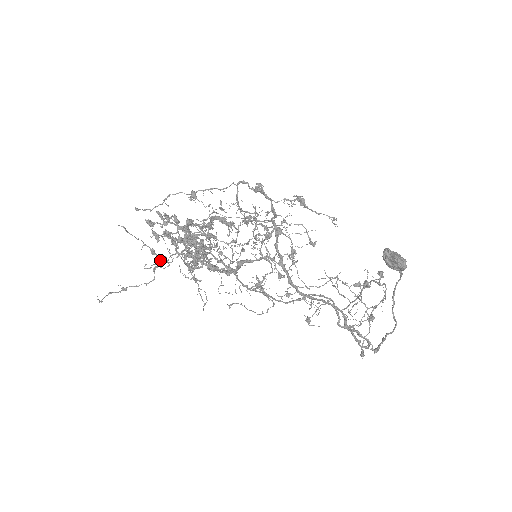
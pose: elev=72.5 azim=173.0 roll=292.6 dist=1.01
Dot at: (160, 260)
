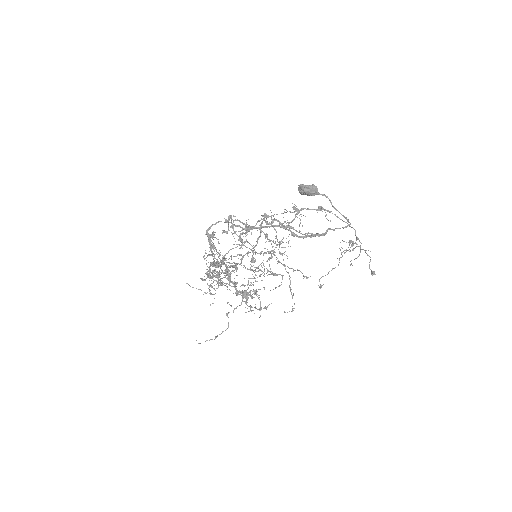
Dot at: occluded
